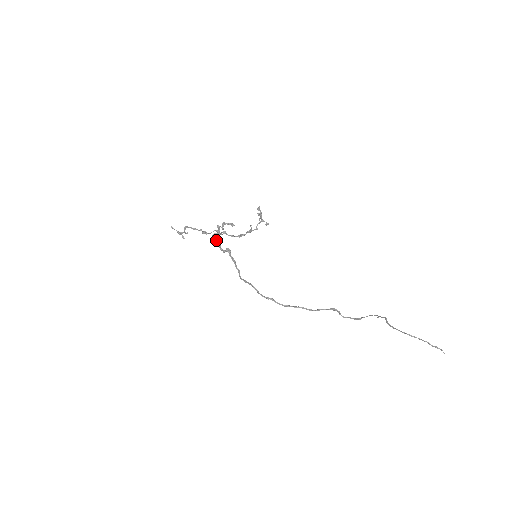
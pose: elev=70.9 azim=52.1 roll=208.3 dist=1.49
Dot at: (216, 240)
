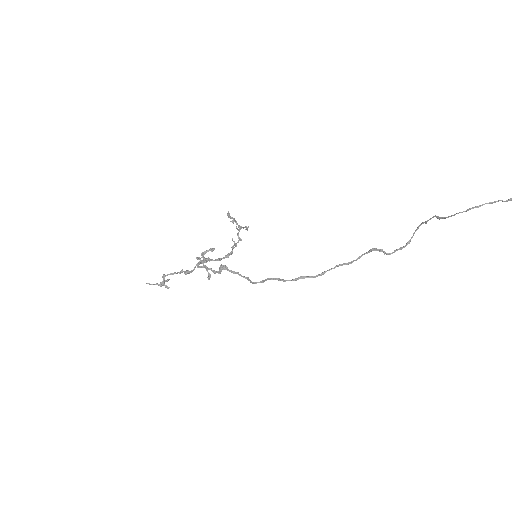
Dot at: (203, 266)
